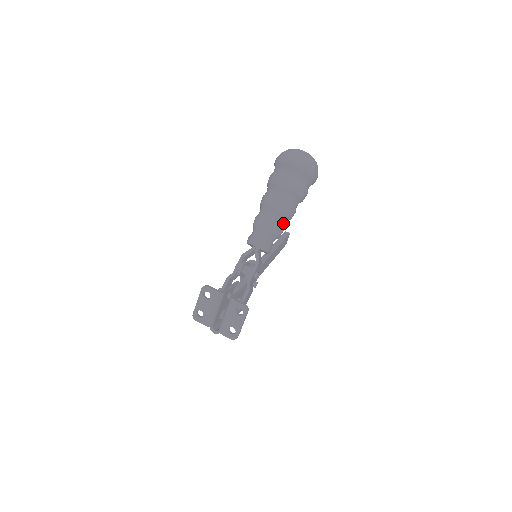
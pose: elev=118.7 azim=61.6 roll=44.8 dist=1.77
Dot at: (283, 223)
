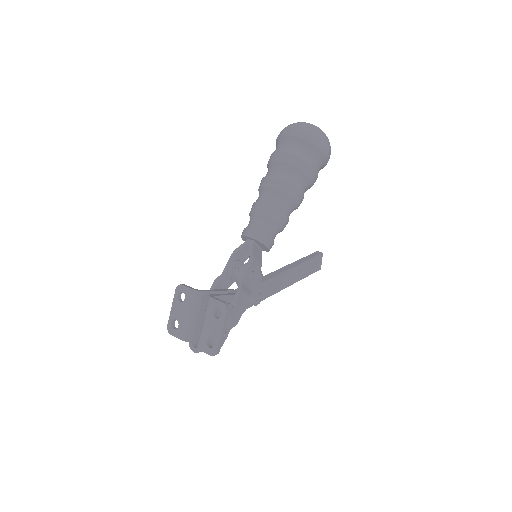
Dot at: (285, 208)
